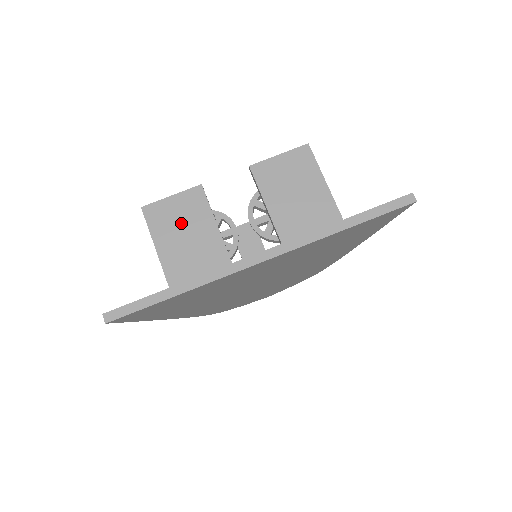
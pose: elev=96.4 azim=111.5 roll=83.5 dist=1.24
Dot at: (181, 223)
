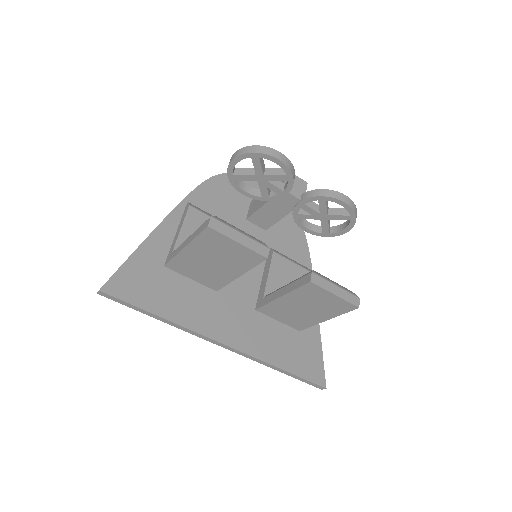
Dot at: (222, 255)
